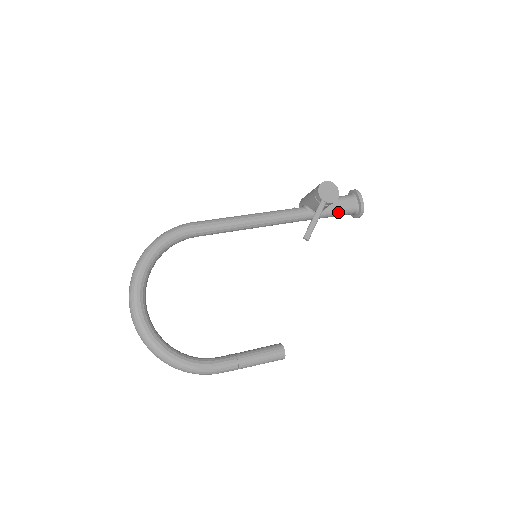
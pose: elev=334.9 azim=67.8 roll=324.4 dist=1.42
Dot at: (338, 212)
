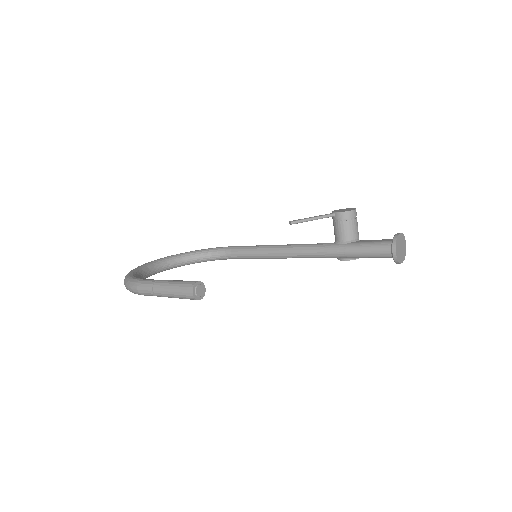
Dot at: (366, 245)
